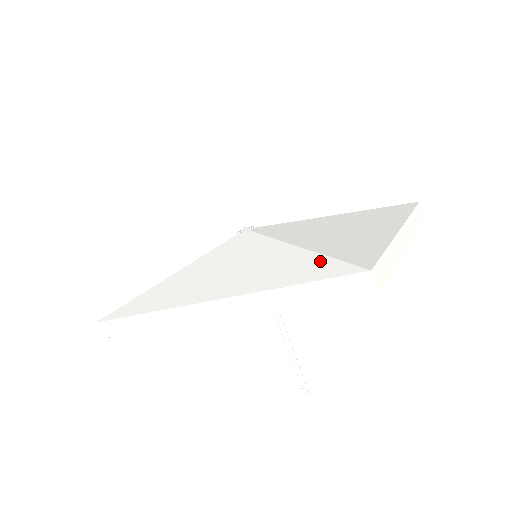
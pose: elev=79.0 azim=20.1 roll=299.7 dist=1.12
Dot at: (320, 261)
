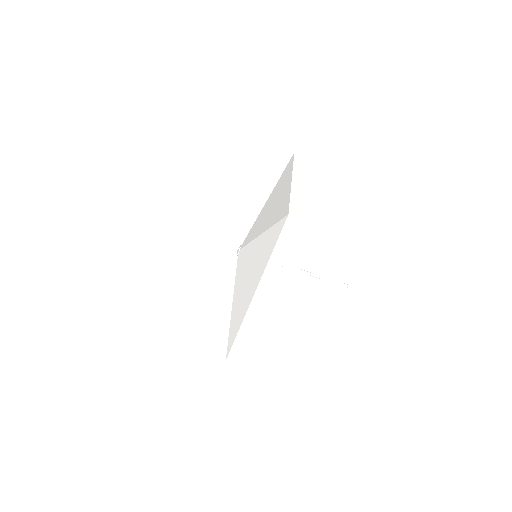
Dot at: (272, 231)
